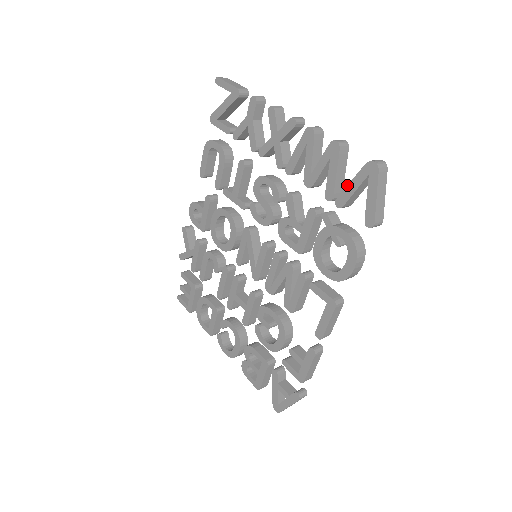
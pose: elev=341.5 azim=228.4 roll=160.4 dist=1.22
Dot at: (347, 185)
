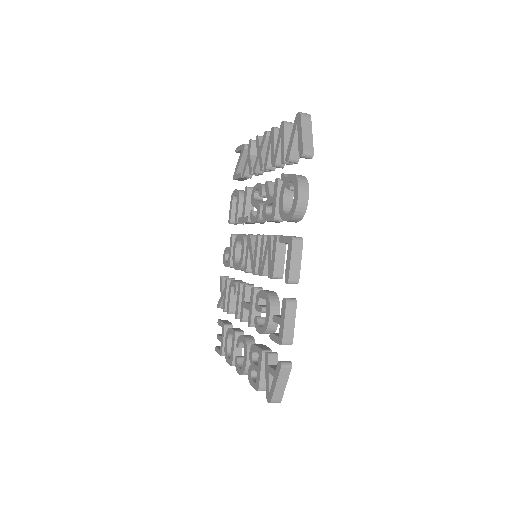
Dot at: (289, 141)
